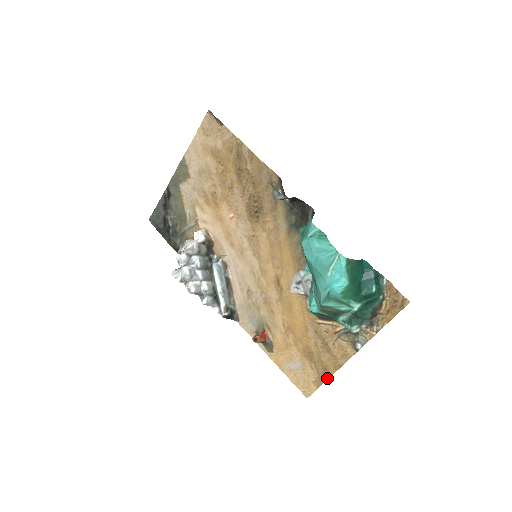
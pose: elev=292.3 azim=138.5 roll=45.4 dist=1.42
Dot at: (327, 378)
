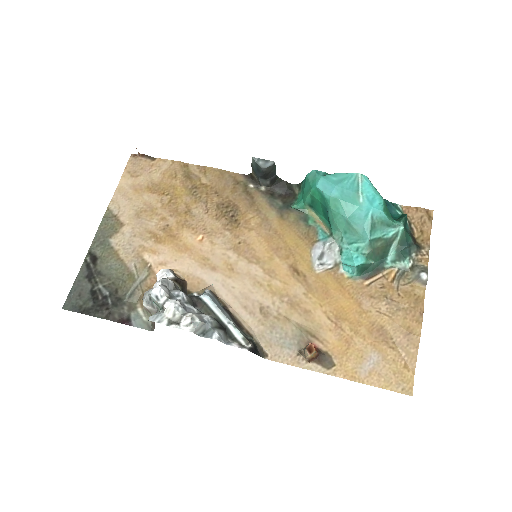
Dot at: (417, 343)
